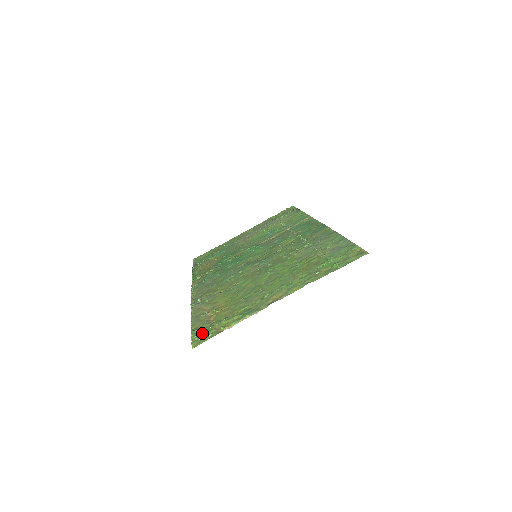
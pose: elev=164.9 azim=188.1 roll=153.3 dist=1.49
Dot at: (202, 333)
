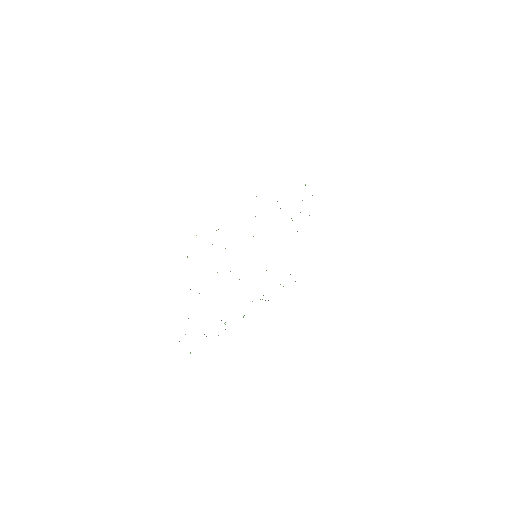
Dot at: occluded
